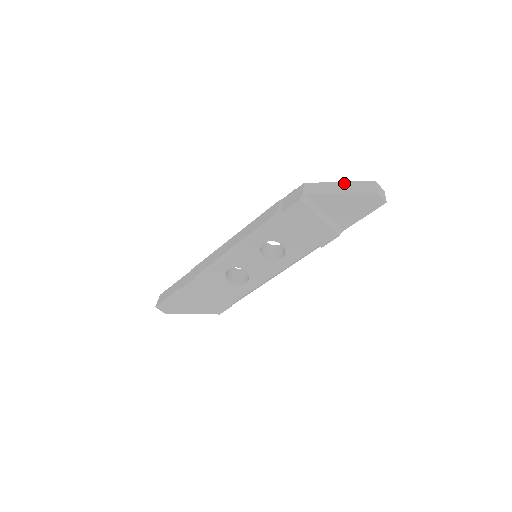
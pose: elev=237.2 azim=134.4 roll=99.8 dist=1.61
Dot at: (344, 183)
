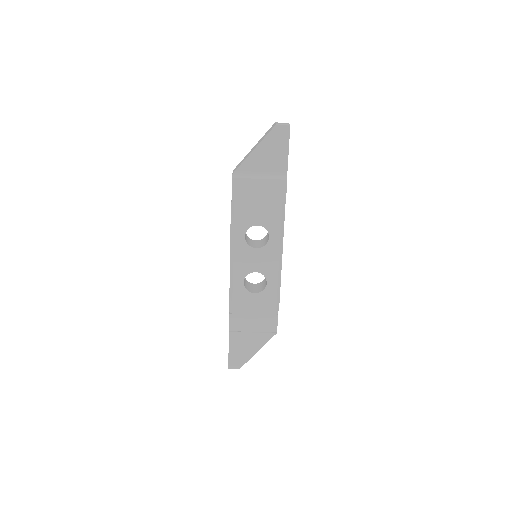
Dot at: (256, 144)
